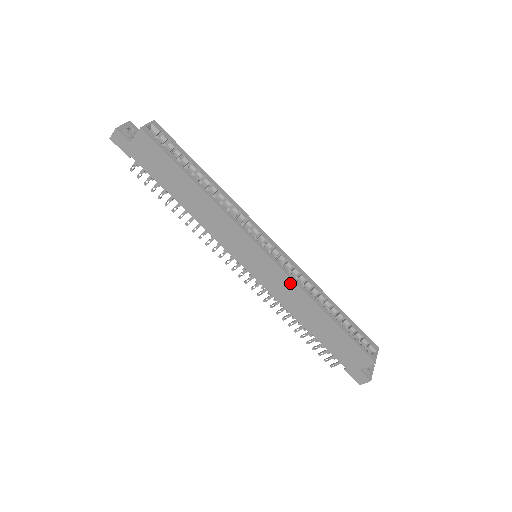
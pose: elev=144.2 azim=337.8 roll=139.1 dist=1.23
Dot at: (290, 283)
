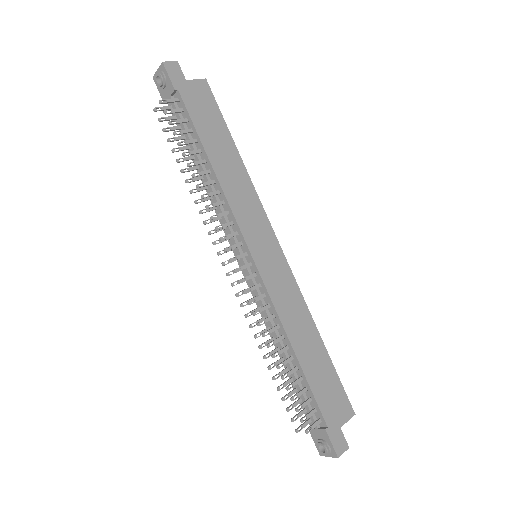
Dot at: (295, 289)
